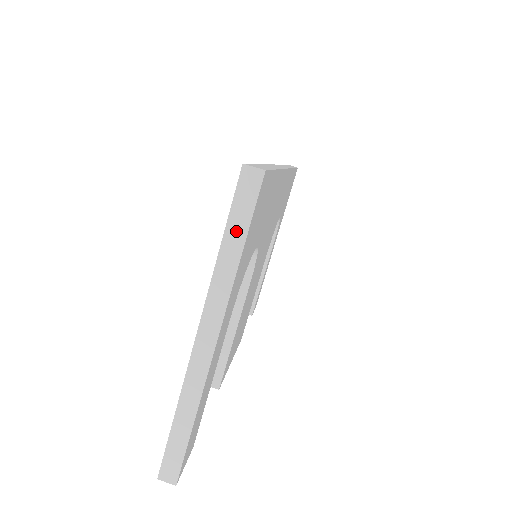
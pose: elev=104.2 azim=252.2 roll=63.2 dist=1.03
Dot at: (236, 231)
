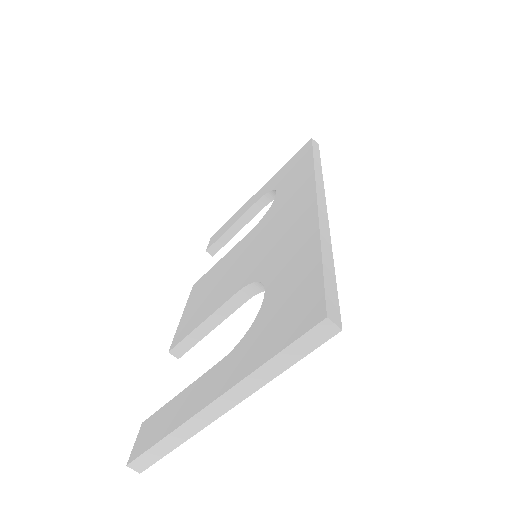
Dot at: (290, 356)
